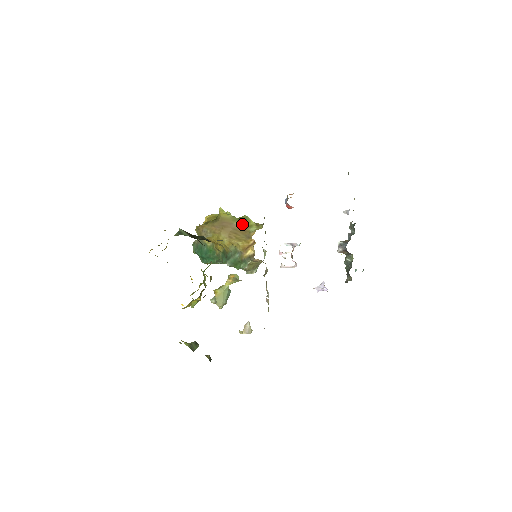
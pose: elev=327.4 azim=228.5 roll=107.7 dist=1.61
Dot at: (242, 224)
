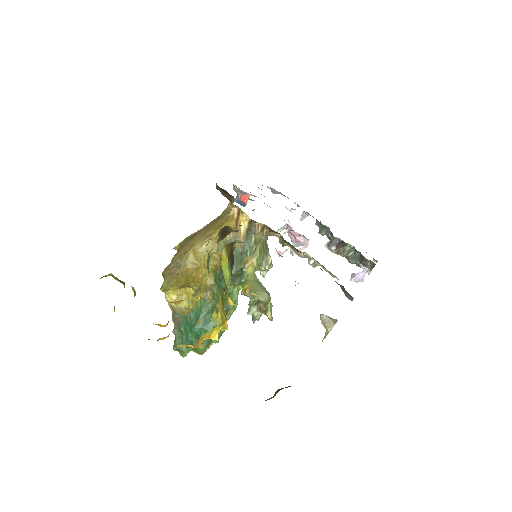
Dot at: (210, 222)
